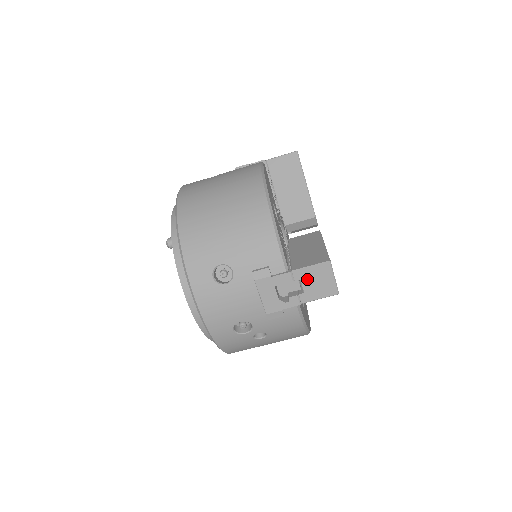
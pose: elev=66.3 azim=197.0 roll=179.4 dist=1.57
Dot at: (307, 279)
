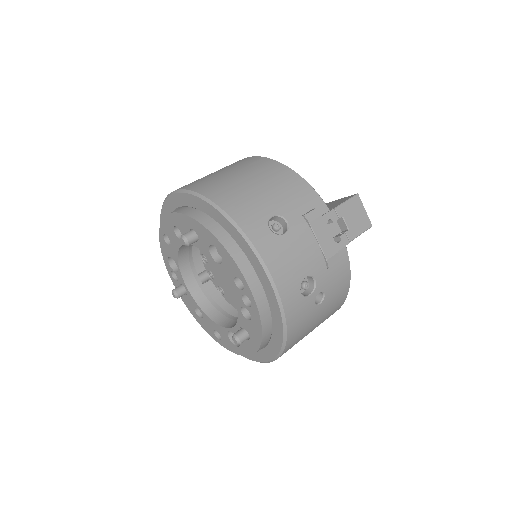
Dot at: (347, 215)
